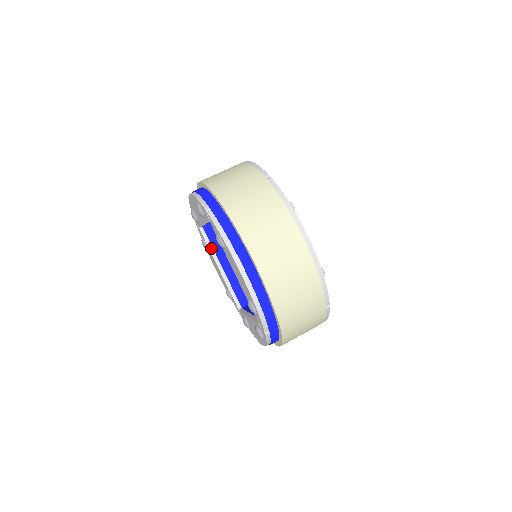
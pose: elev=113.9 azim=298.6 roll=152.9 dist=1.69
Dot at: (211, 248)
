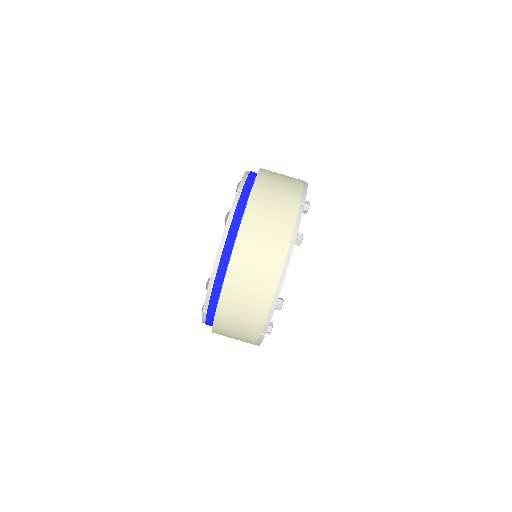
Dot at: occluded
